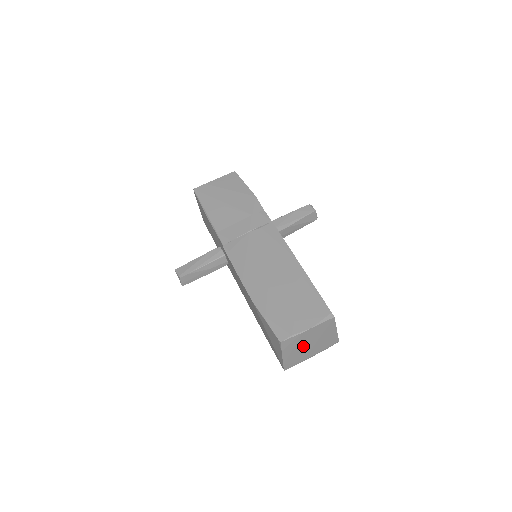
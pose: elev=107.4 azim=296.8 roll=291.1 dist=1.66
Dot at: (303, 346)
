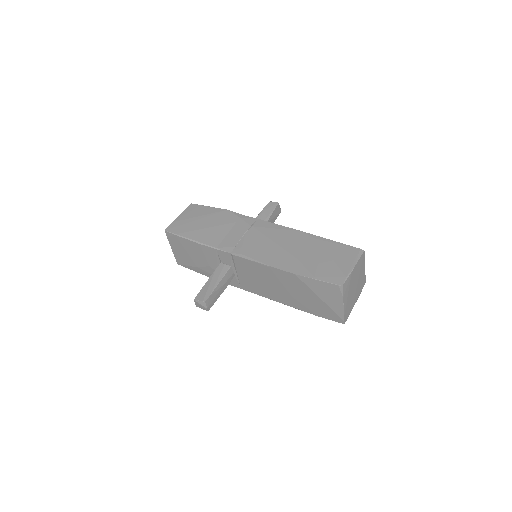
Dot at: (352, 289)
